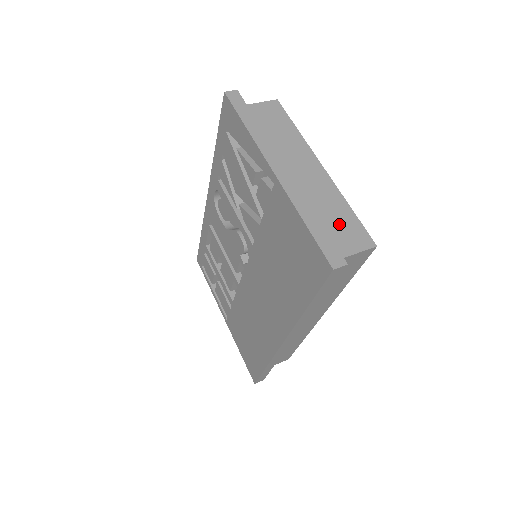
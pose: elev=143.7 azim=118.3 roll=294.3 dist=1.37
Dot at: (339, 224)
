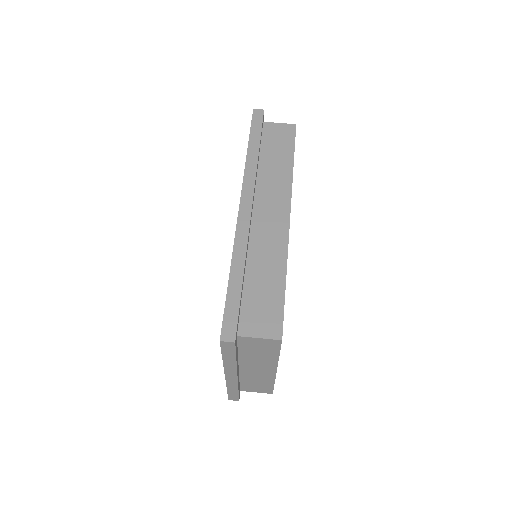
Dot at: (257, 386)
